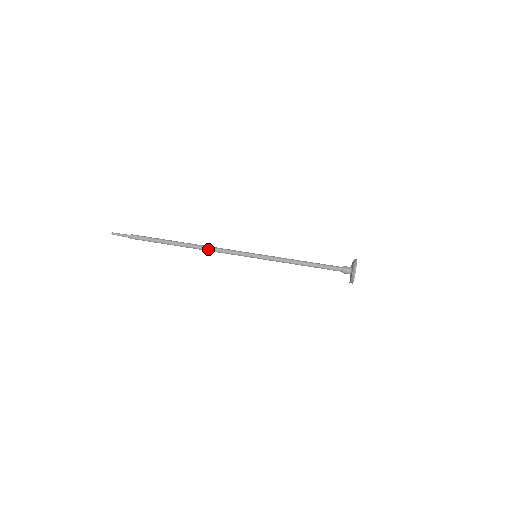
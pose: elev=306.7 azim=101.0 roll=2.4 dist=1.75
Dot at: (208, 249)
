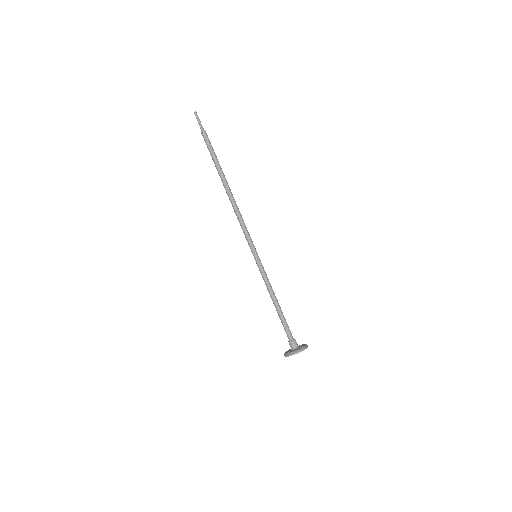
Dot at: (236, 209)
